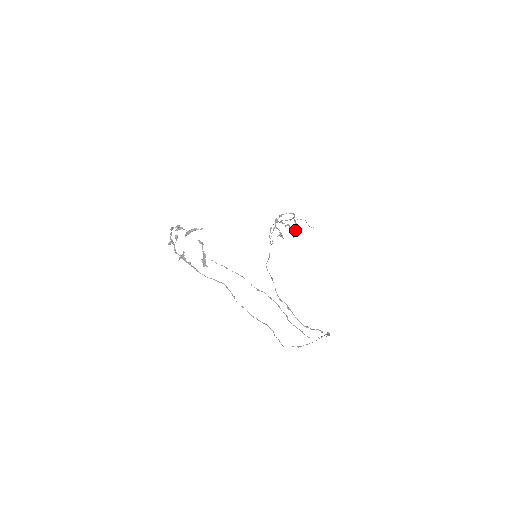
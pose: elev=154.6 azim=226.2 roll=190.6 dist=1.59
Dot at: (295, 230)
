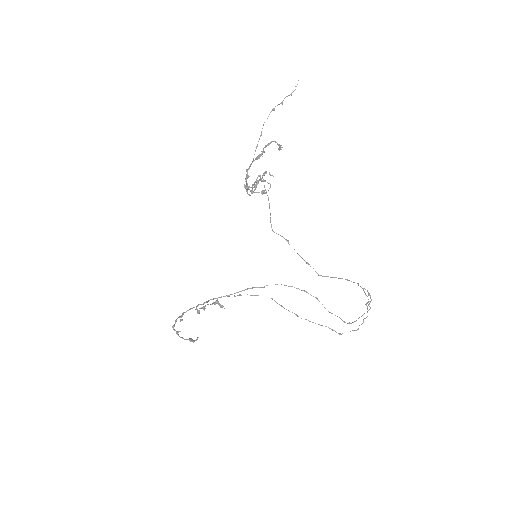
Dot at: occluded
